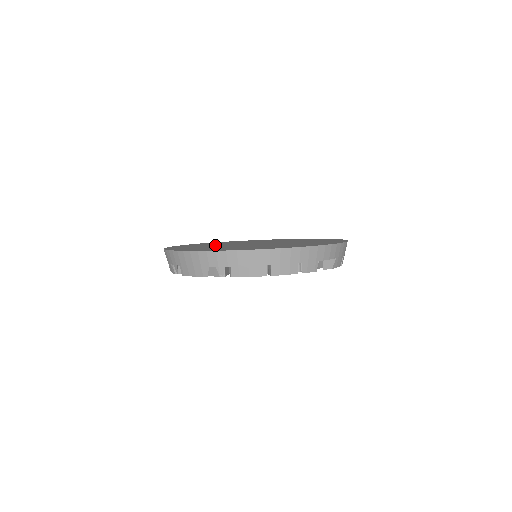
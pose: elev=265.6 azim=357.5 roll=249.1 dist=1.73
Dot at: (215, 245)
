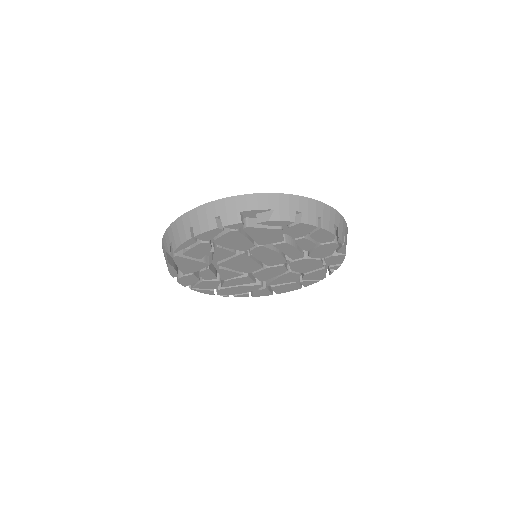
Dot at: occluded
